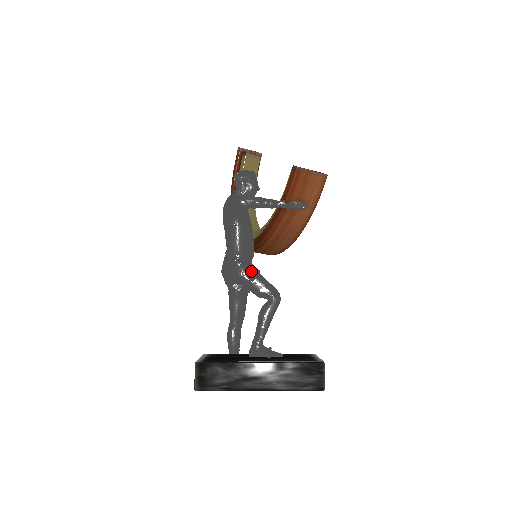
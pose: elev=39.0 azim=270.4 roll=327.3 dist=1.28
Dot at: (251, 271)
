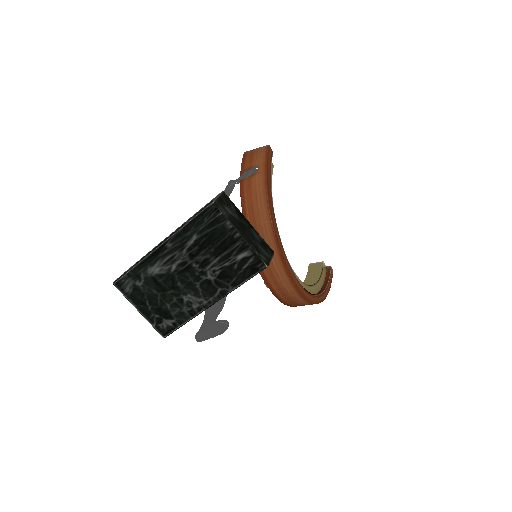
Dot at: occluded
